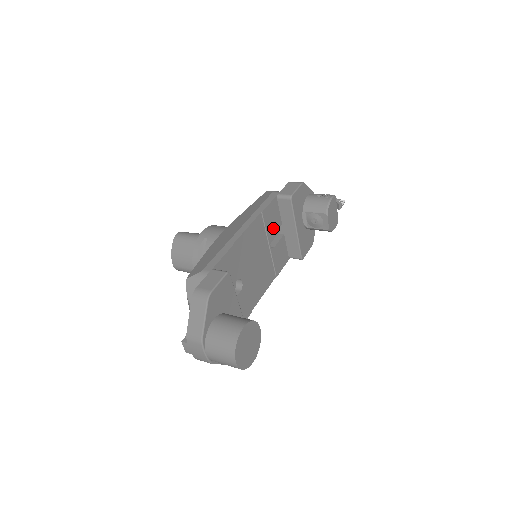
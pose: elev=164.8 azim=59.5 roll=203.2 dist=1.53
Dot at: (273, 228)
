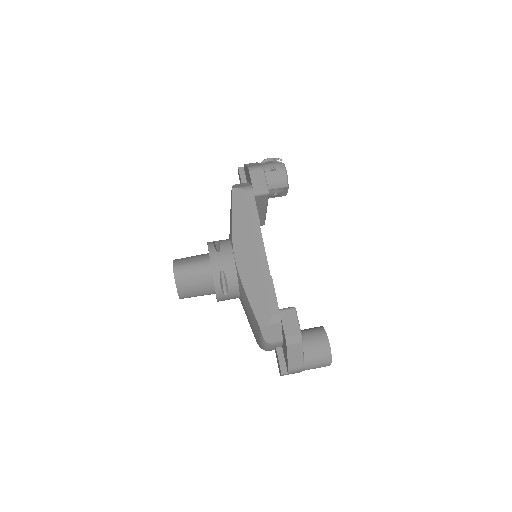
Dot at: occluded
